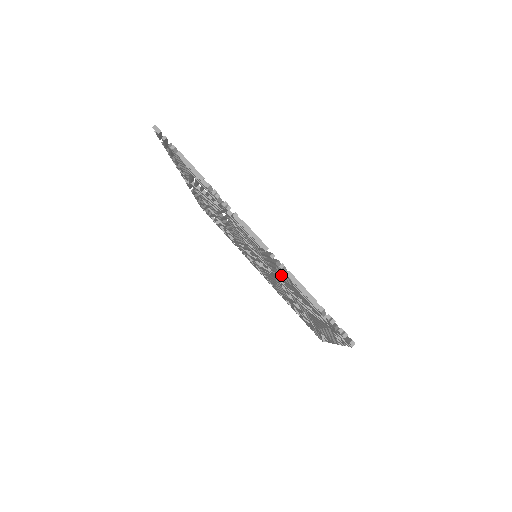
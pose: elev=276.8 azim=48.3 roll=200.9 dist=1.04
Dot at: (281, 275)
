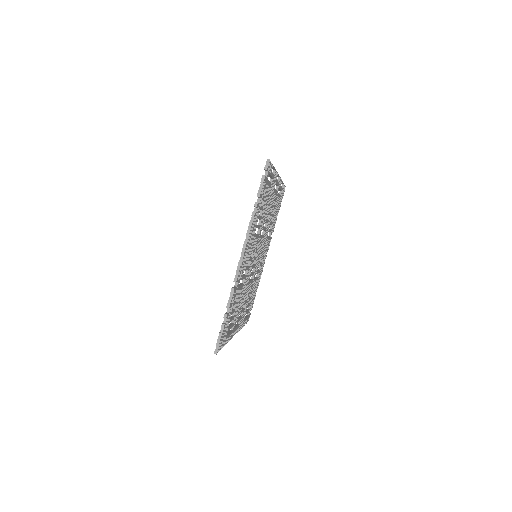
Dot at: occluded
